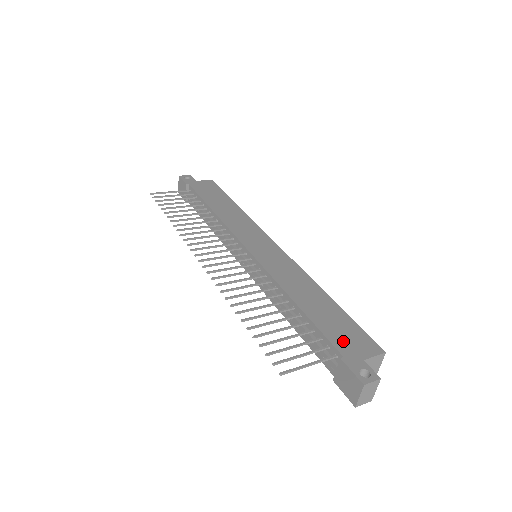
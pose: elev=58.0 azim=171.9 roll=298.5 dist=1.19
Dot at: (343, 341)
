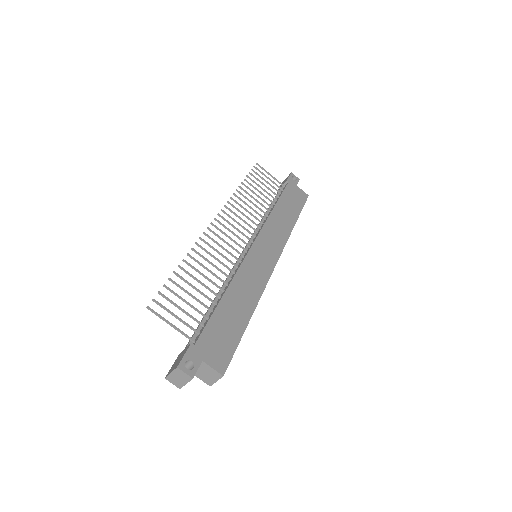
Dot at: (211, 340)
